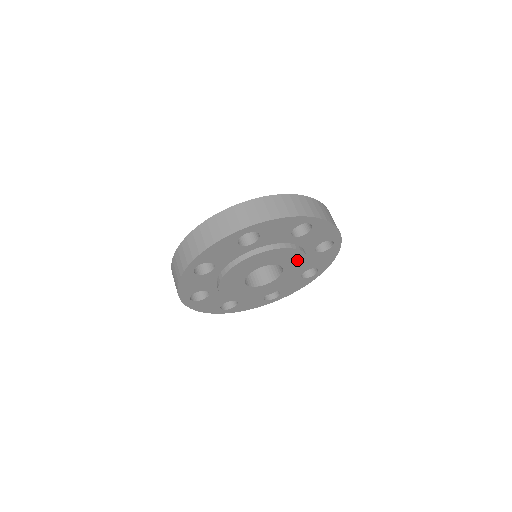
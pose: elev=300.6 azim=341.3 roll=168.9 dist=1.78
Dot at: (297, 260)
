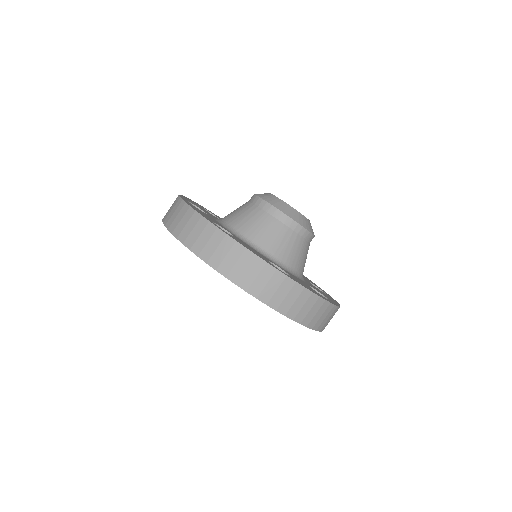
Dot at: occluded
